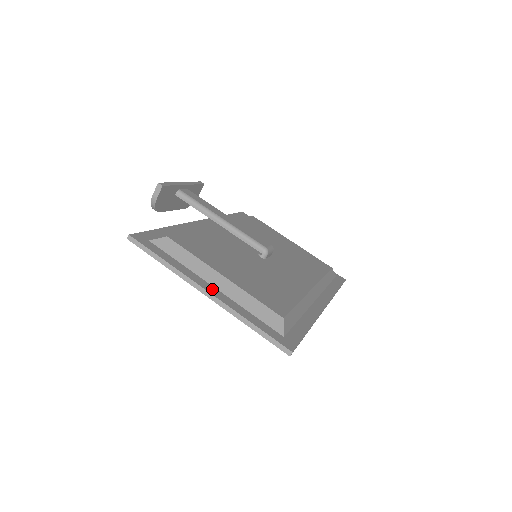
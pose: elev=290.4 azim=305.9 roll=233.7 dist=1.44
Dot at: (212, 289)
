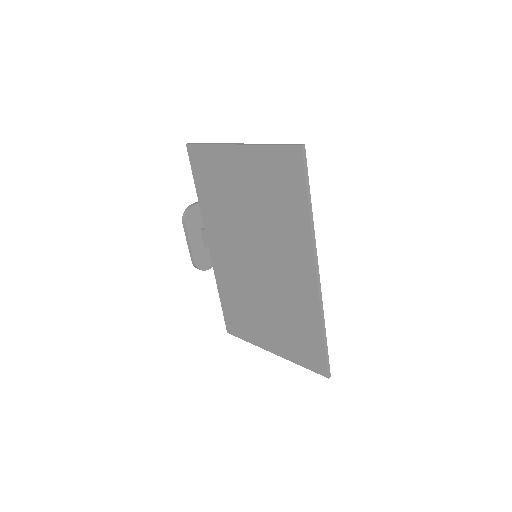
Dot at: (241, 151)
